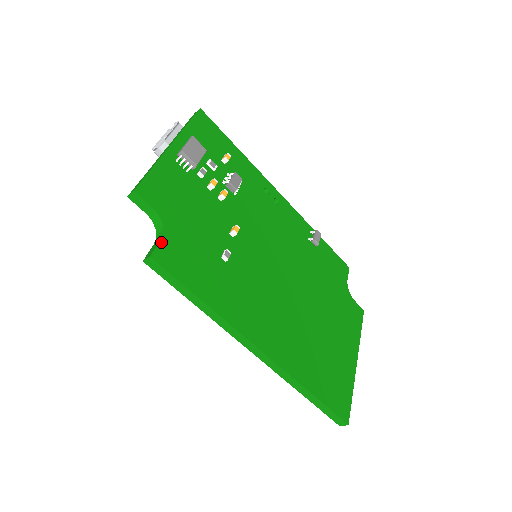
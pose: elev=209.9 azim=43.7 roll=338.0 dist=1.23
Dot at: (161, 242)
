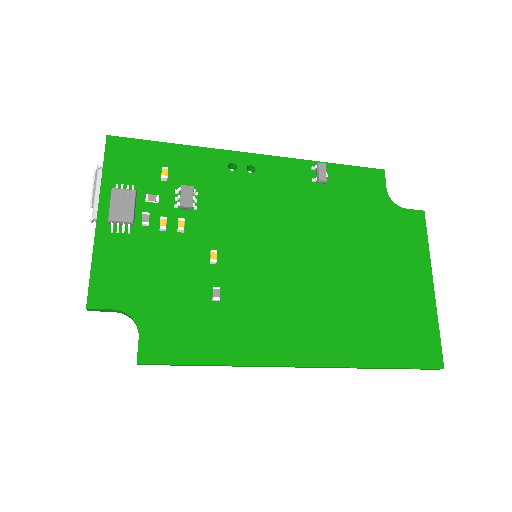
Dot at: (140, 339)
